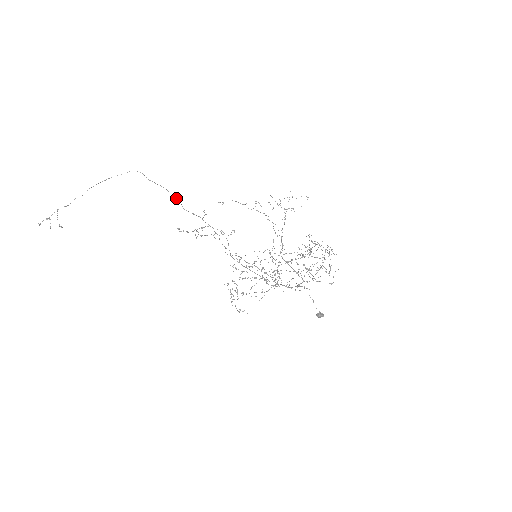
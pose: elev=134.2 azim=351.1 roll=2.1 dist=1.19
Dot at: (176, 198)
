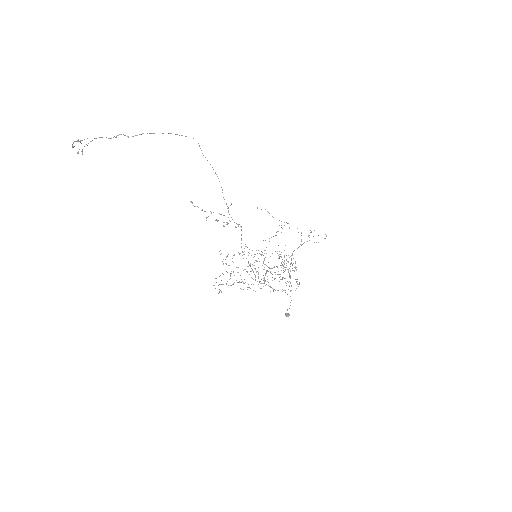
Dot at: occluded
